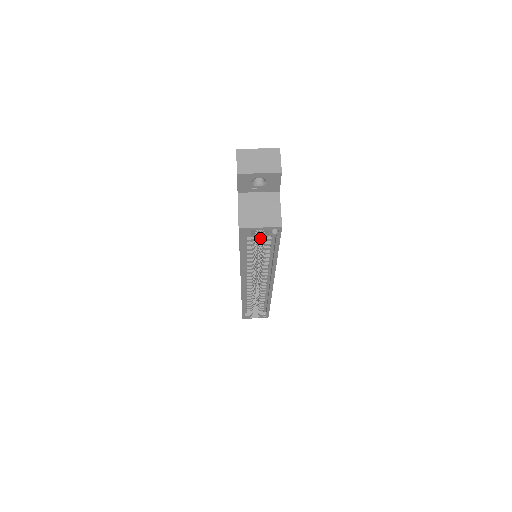
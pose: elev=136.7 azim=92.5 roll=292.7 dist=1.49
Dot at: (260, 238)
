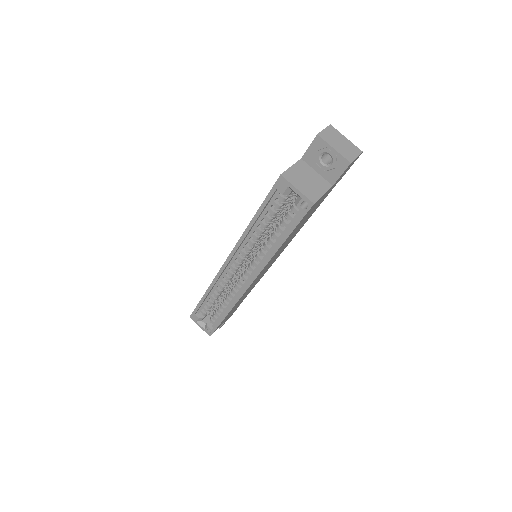
Dot at: (282, 217)
